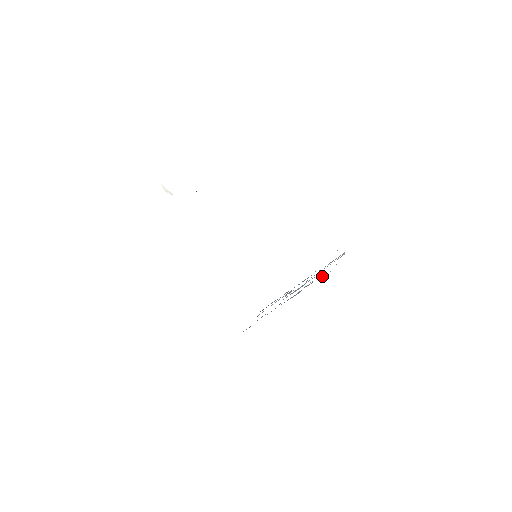
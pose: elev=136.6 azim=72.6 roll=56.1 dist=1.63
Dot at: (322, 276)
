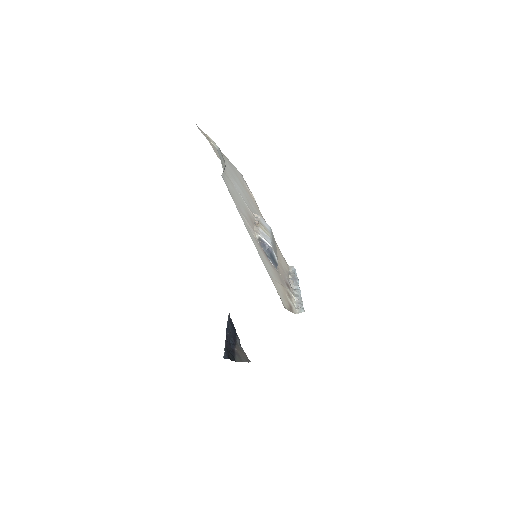
Dot at: occluded
